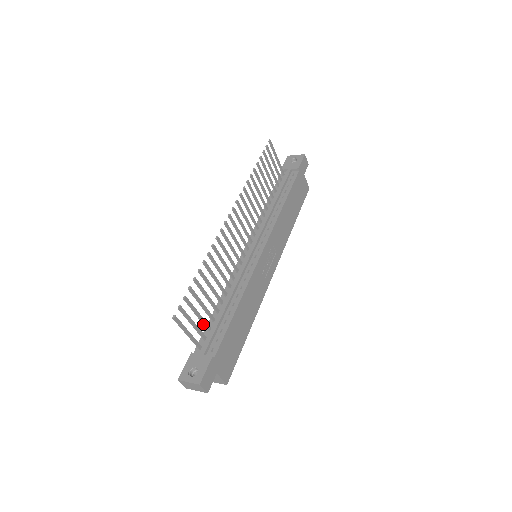
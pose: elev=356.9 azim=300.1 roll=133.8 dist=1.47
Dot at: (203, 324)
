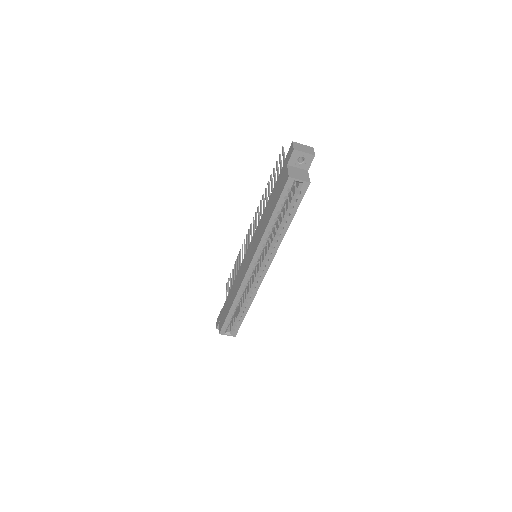
Dot at: occluded
